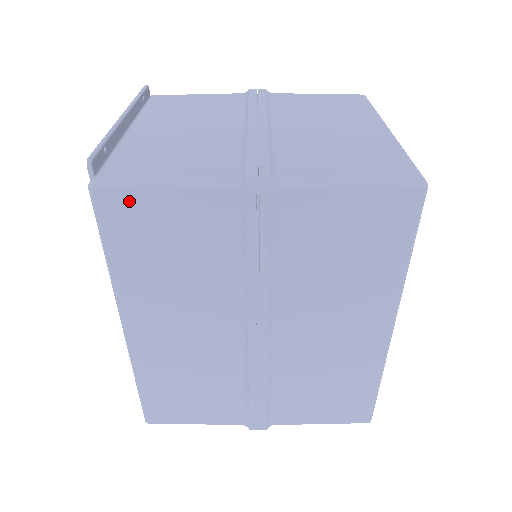
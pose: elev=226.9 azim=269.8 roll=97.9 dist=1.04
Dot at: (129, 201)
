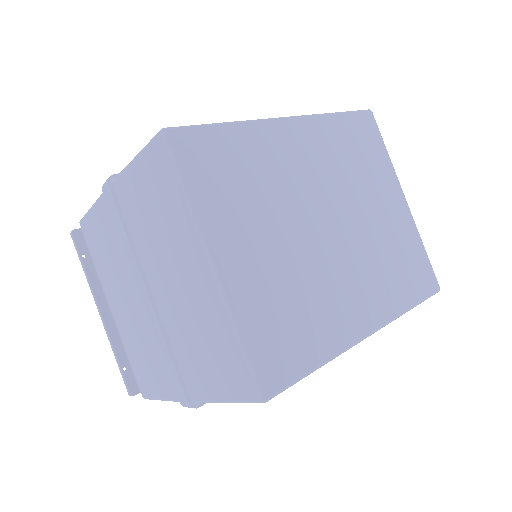
Dot at: occluded
